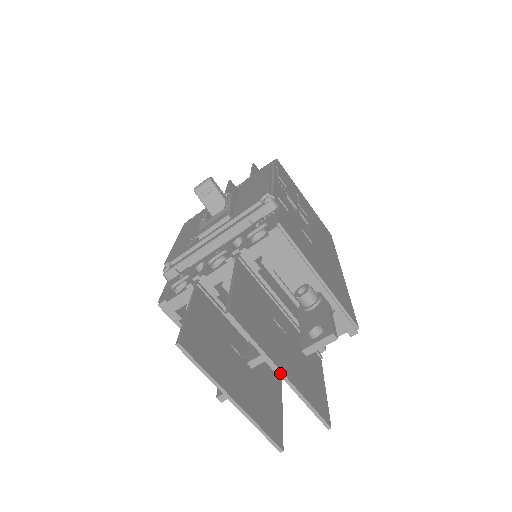
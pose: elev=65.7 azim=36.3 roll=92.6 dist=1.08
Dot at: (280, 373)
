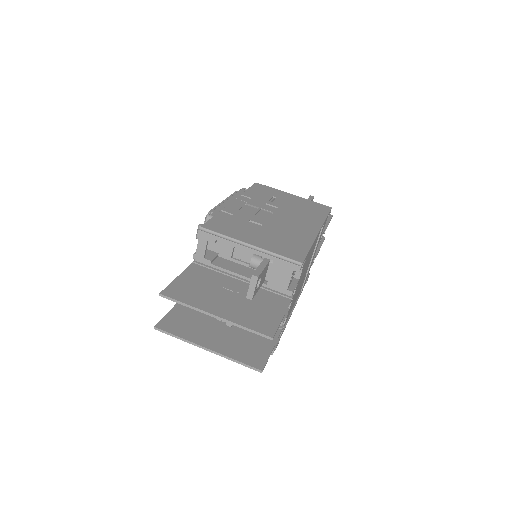
Dot at: (213, 316)
